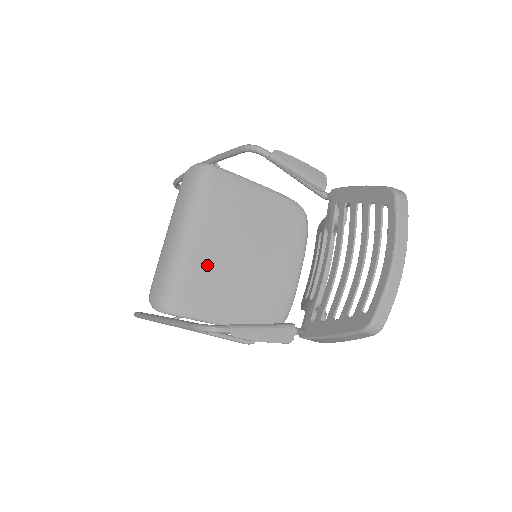
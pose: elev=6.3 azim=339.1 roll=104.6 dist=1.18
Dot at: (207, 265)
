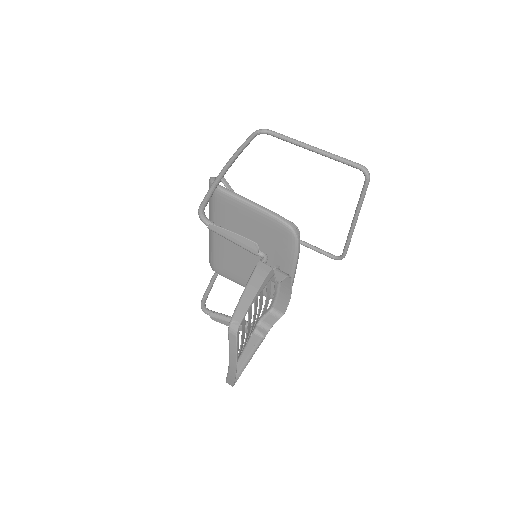
Dot at: (226, 253)
